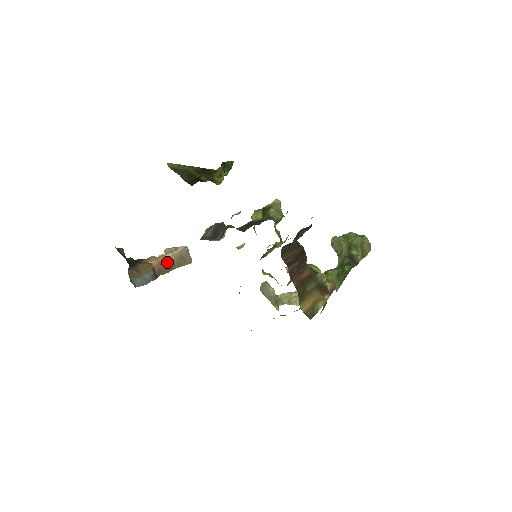
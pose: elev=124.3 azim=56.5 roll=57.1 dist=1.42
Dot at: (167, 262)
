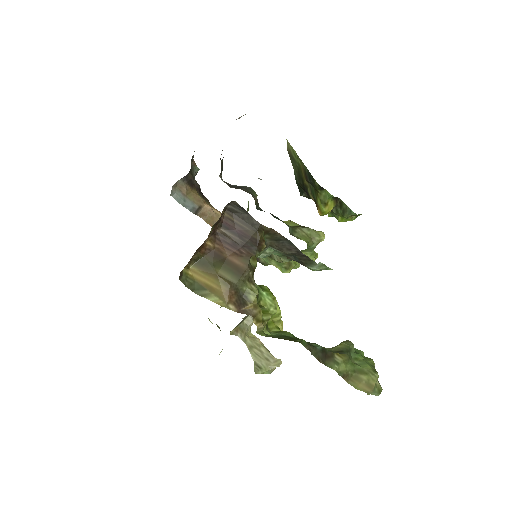
Dot at: occluded
